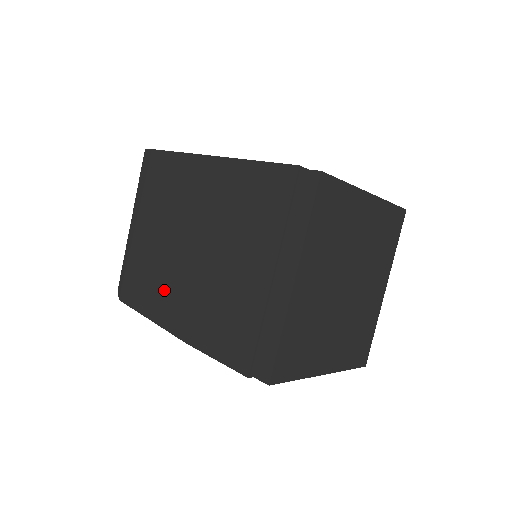
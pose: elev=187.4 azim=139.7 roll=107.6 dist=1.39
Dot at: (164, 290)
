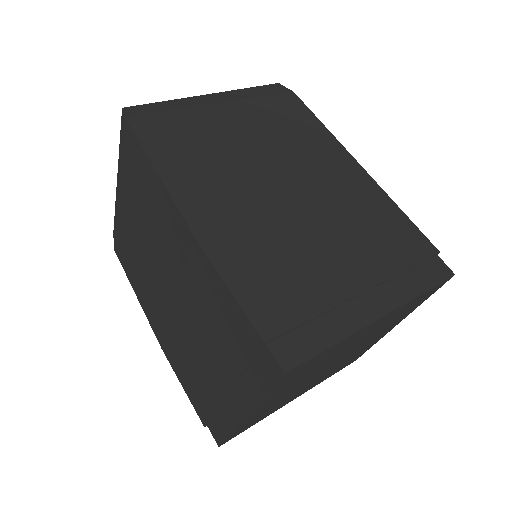
Dot at: (209, 174)
